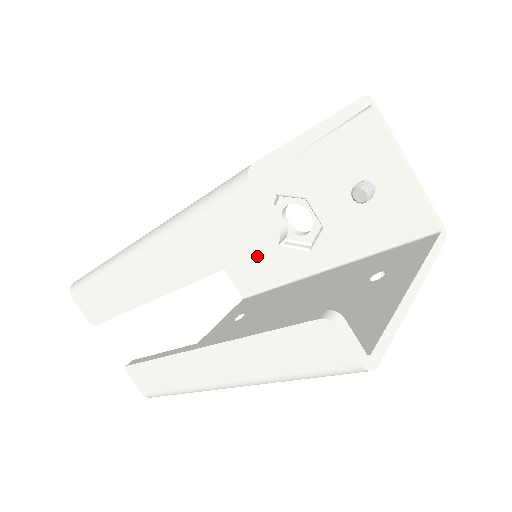
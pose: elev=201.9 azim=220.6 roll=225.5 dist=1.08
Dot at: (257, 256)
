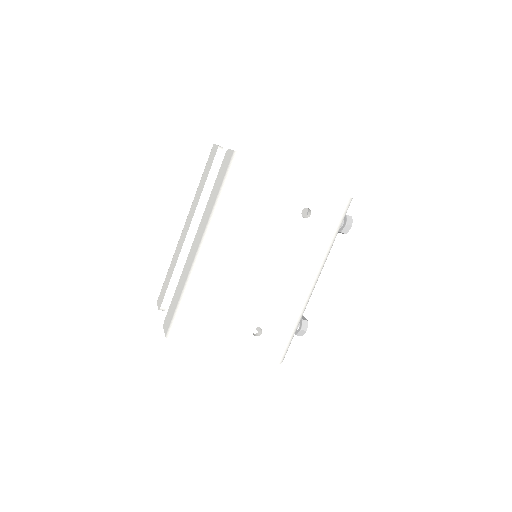
Dot at: occluded
